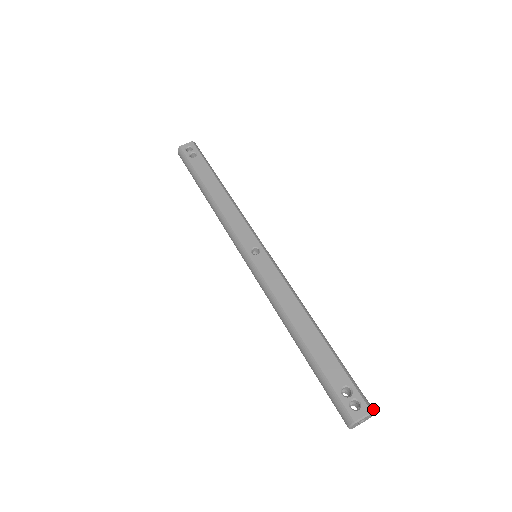
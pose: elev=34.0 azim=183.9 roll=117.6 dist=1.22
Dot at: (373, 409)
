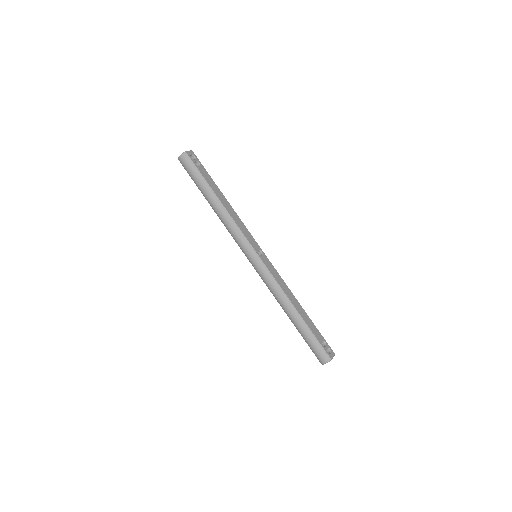
Dot at: occluded
